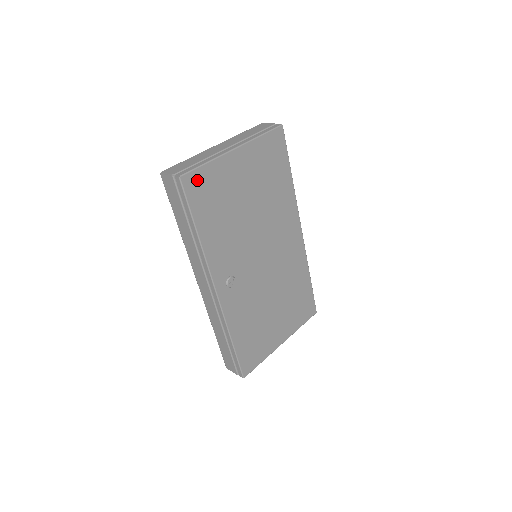
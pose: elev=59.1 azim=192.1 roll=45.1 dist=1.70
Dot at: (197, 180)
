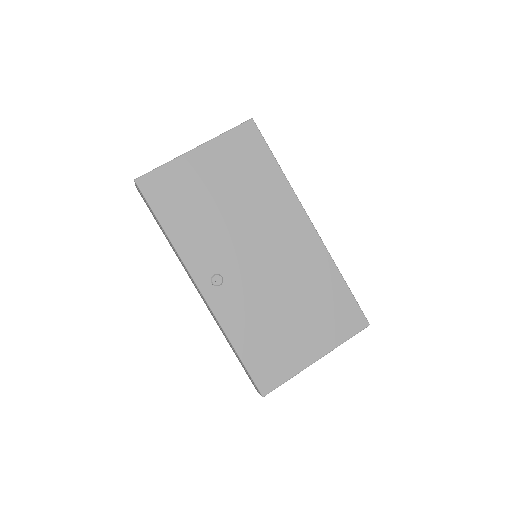
Dot at: (155, 181)
